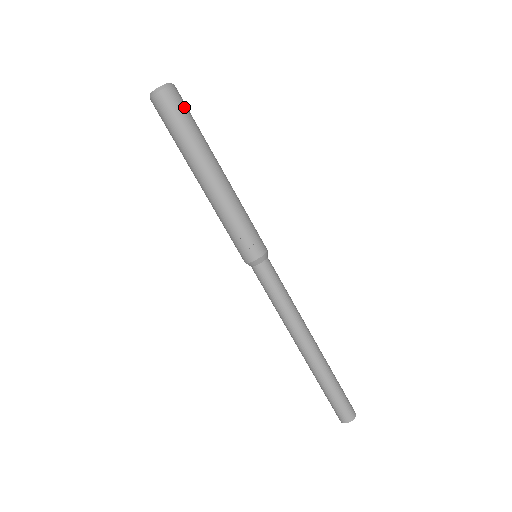
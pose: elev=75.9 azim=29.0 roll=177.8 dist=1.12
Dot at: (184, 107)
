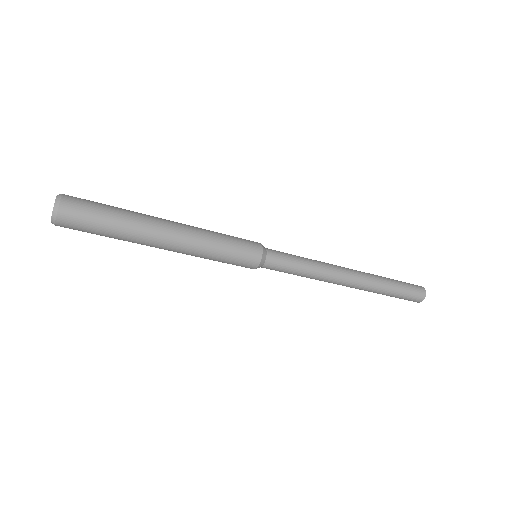
Dot at: (84, 227)
